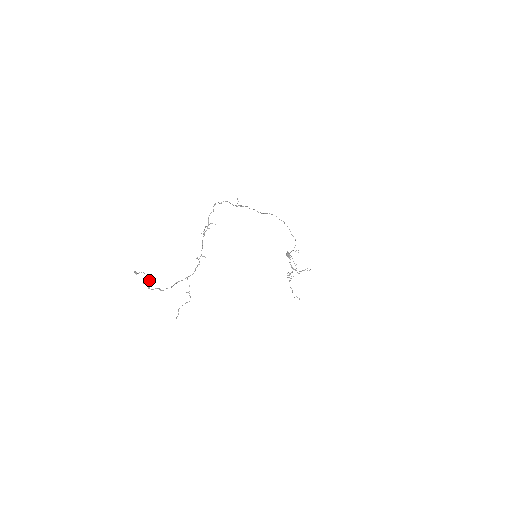
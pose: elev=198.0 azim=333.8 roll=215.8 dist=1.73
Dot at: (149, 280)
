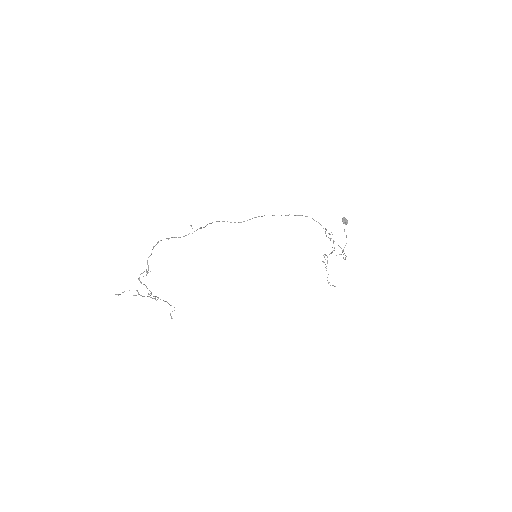
Dot at: (138, 293)
